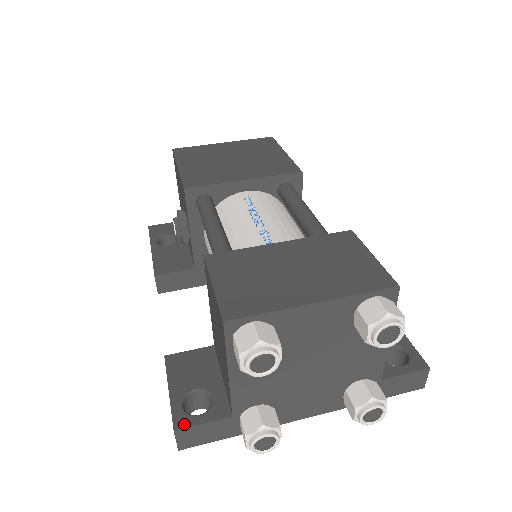
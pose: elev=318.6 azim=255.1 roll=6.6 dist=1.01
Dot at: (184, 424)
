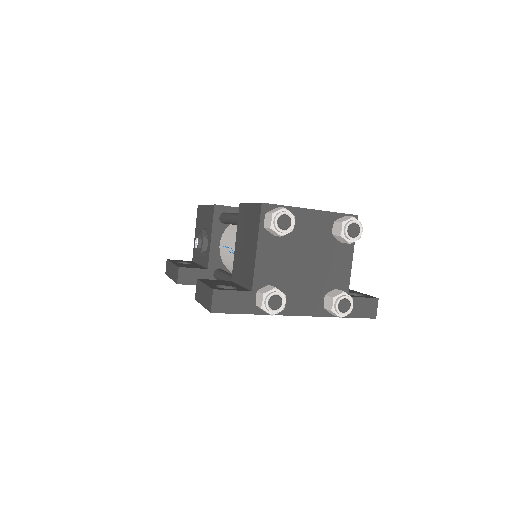
Dot at: (220, 289)
